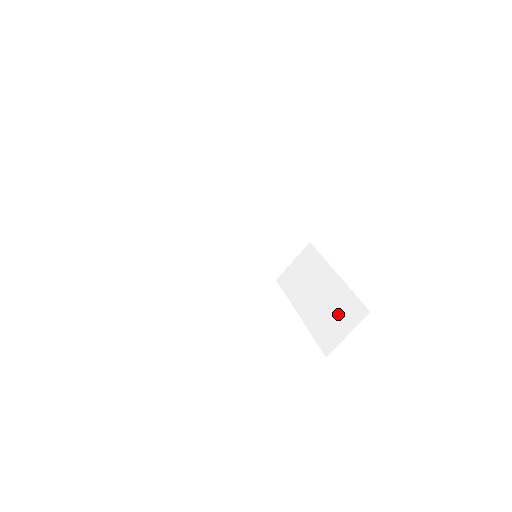
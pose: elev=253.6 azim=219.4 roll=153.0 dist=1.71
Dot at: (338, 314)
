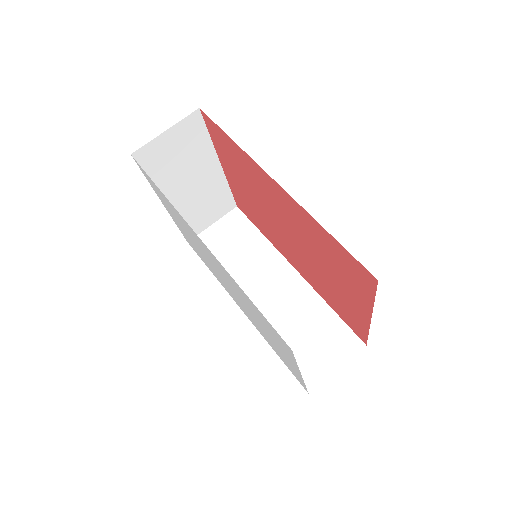
Dot at: occluded
